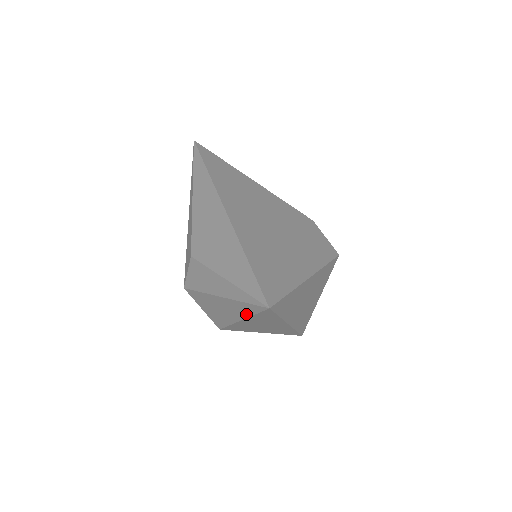
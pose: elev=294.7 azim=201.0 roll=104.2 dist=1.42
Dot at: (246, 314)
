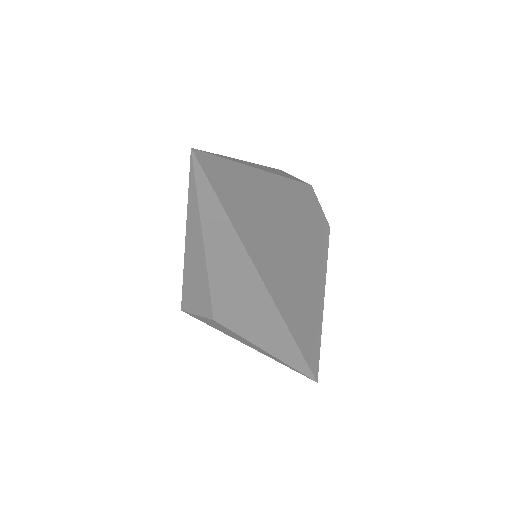
Dot at: occluded
